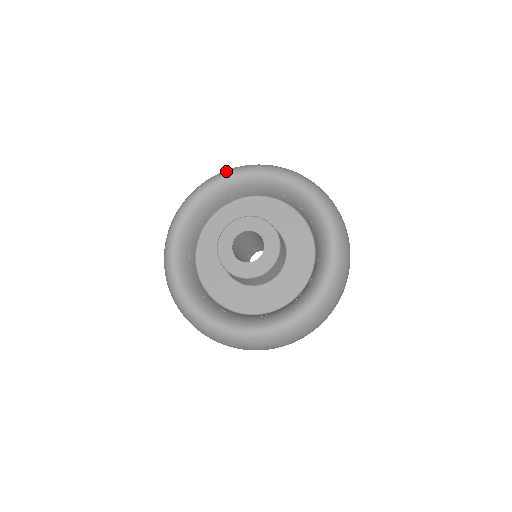
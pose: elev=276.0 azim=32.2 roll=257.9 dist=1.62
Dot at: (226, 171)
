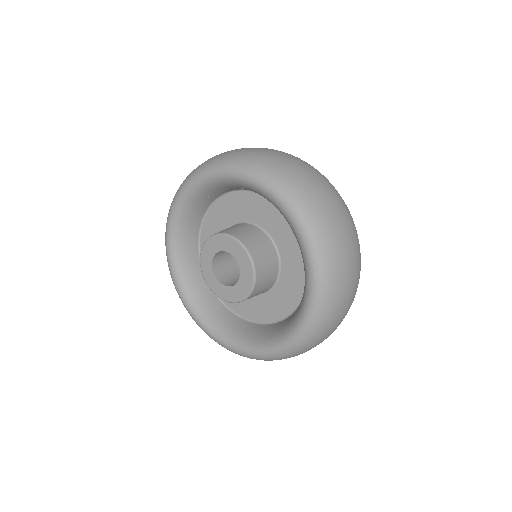
Dot at: (165, 236)
